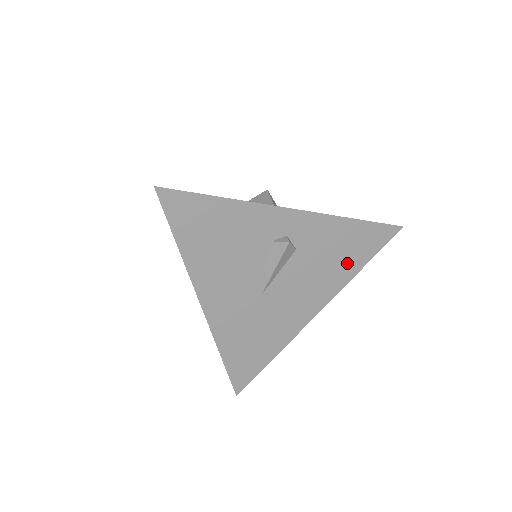
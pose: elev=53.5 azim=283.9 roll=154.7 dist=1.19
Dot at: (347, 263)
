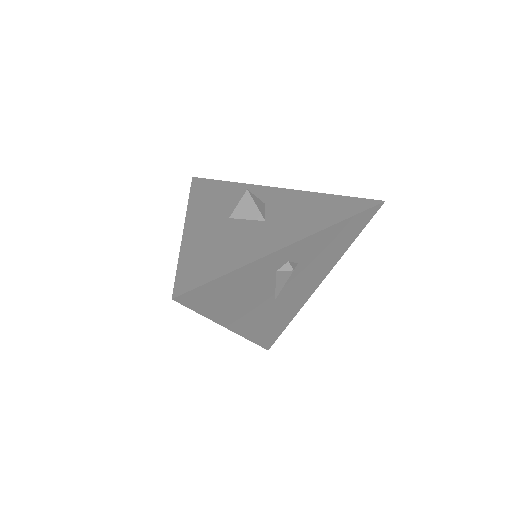
Dot at: (340, 247)
